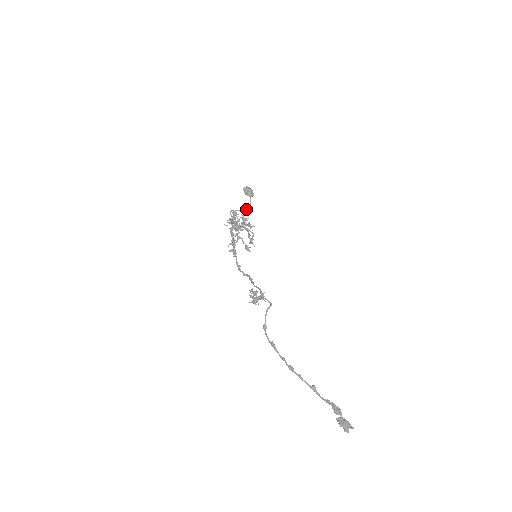
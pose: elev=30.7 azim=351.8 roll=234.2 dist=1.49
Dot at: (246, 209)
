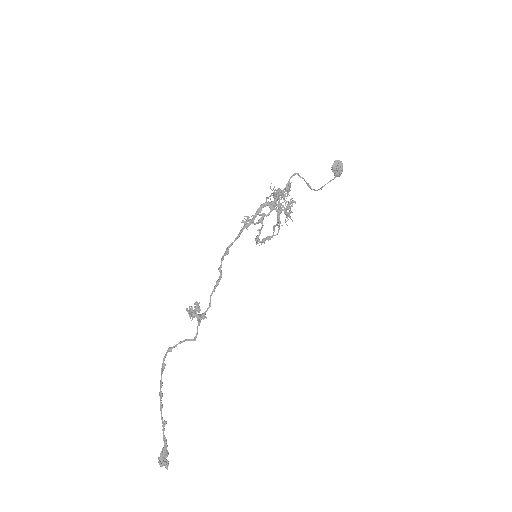
Dot at: (311, 188)
